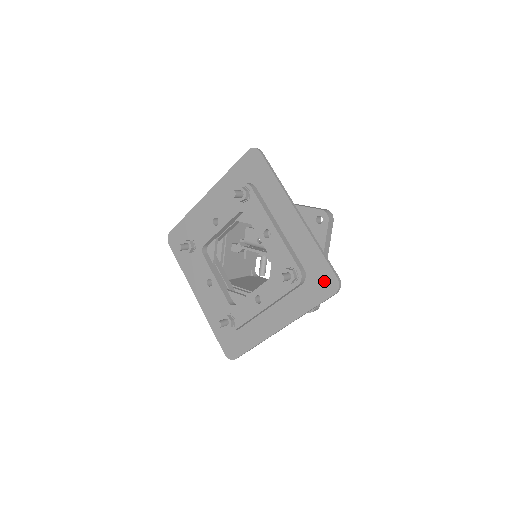
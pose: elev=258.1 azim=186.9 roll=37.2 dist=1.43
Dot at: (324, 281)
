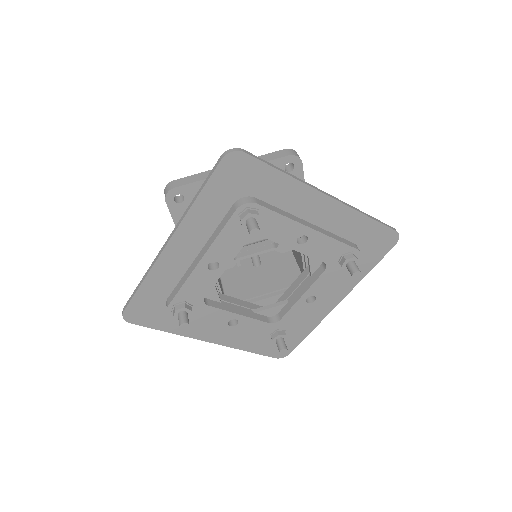
Dot at: (381, 241)
